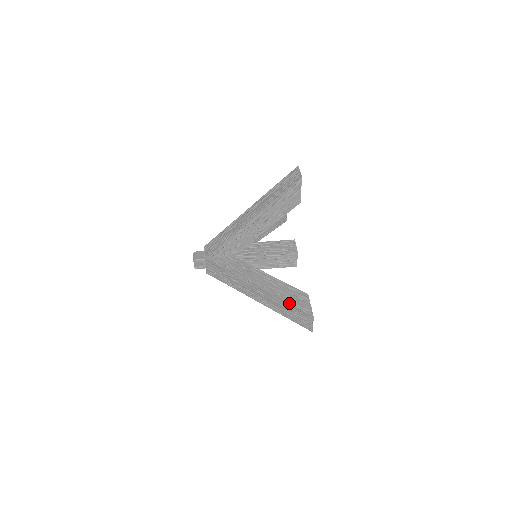
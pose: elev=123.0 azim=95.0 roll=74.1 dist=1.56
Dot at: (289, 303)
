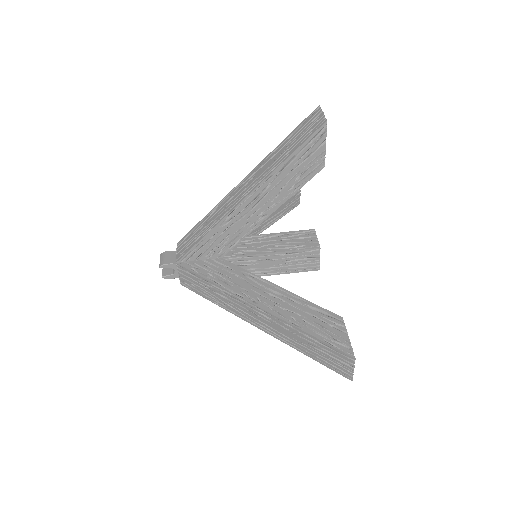
Dot at: (312, 334)
